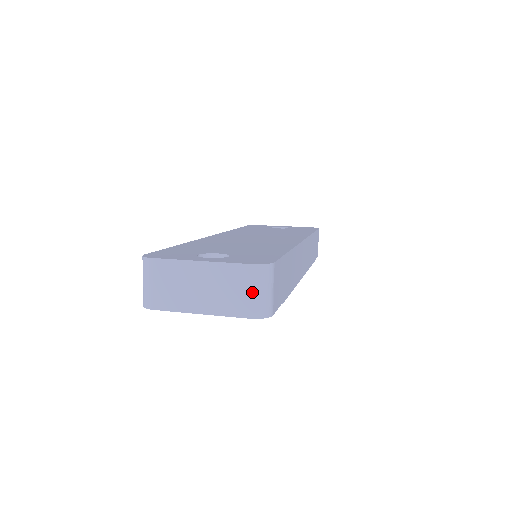
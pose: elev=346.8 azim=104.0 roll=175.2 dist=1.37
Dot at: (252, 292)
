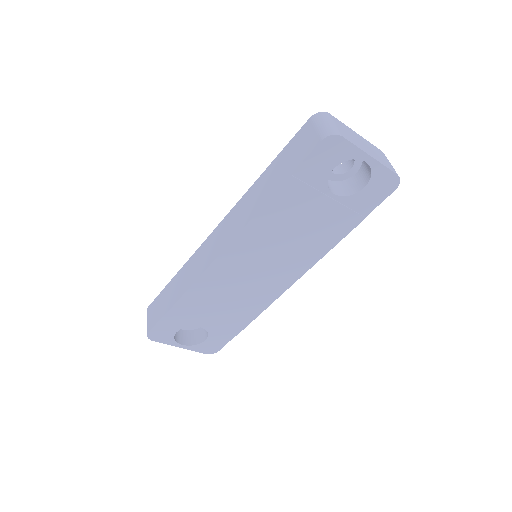
Dot at: (390, 163)
